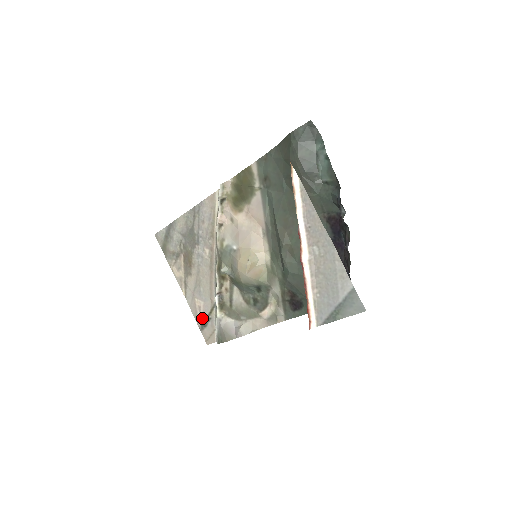
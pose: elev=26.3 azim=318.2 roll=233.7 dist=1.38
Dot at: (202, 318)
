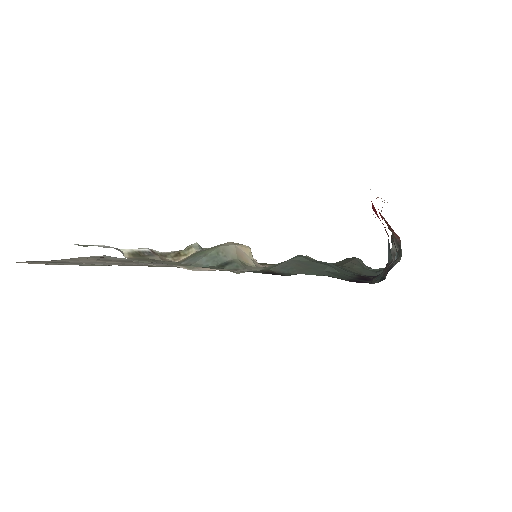
Dot at: (59, 262)
